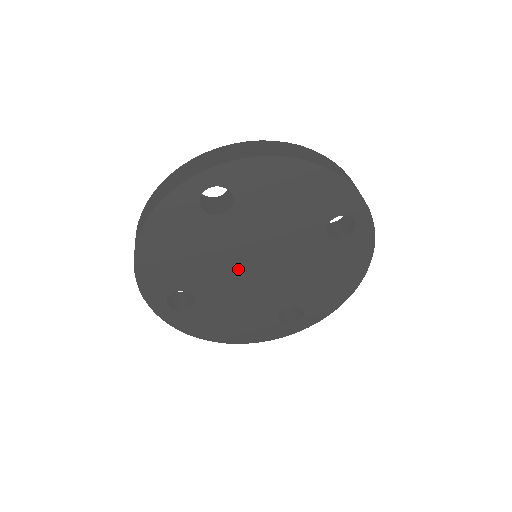
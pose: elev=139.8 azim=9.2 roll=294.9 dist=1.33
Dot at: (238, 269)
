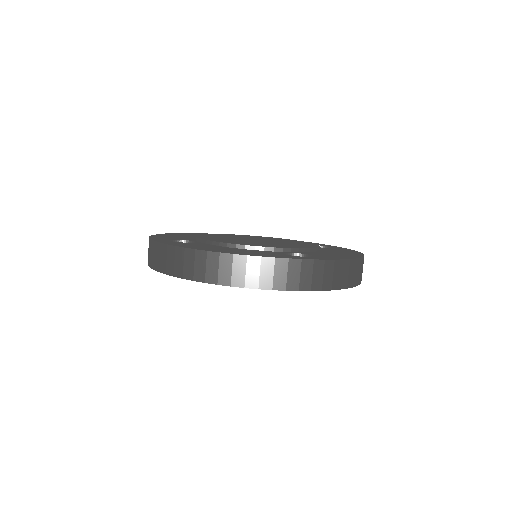
Dot at: occluded
